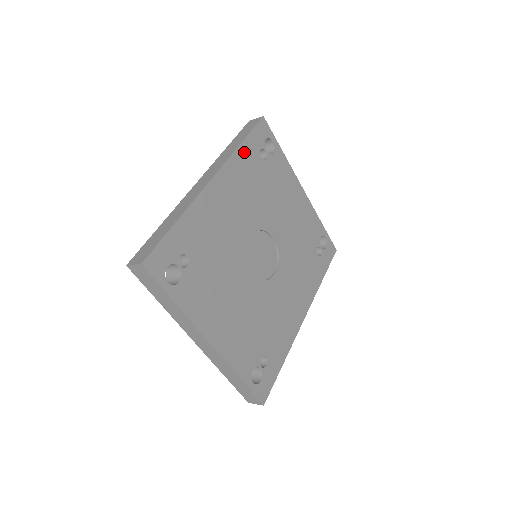
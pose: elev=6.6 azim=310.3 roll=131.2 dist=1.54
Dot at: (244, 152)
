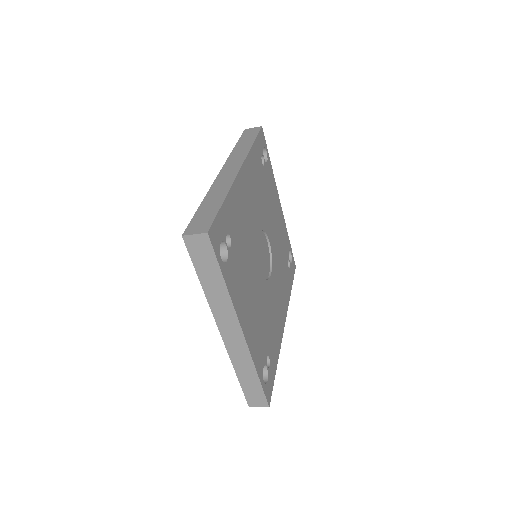
Dot at: (254, 153)
